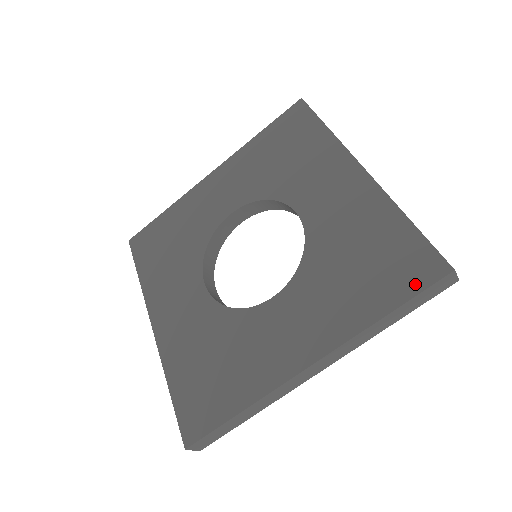
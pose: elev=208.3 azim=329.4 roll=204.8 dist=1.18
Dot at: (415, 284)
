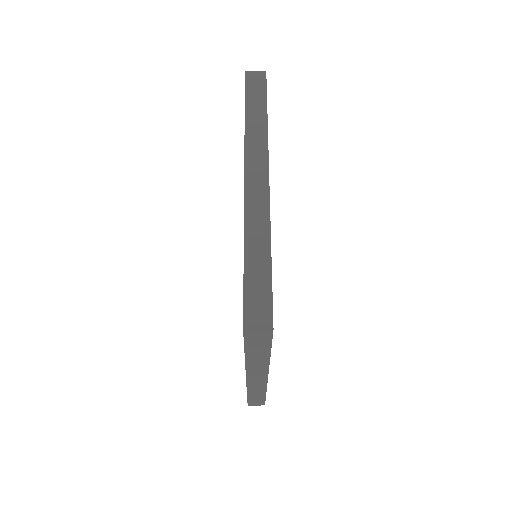
Dot at: occluded
